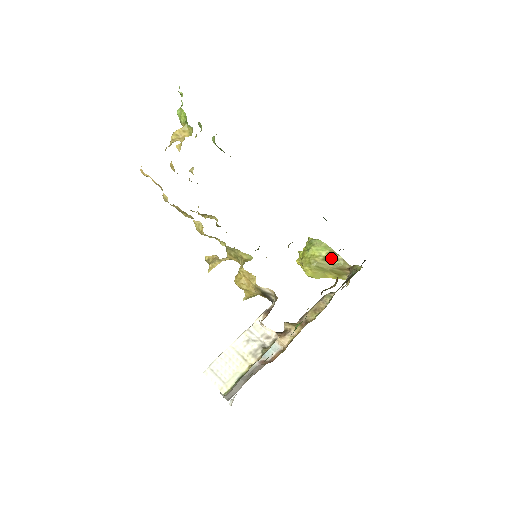
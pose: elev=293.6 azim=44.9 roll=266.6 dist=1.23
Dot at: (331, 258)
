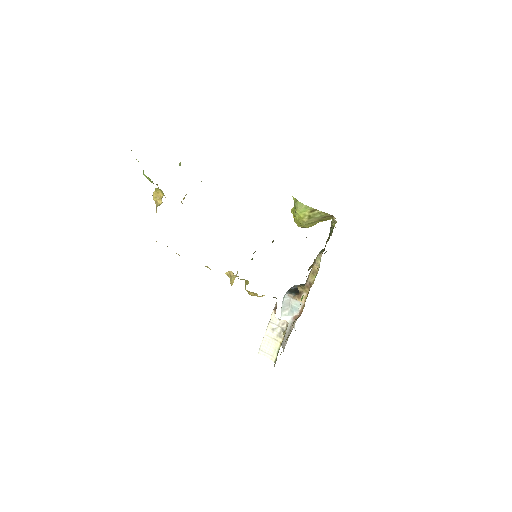
Dot at: (313, 215)
